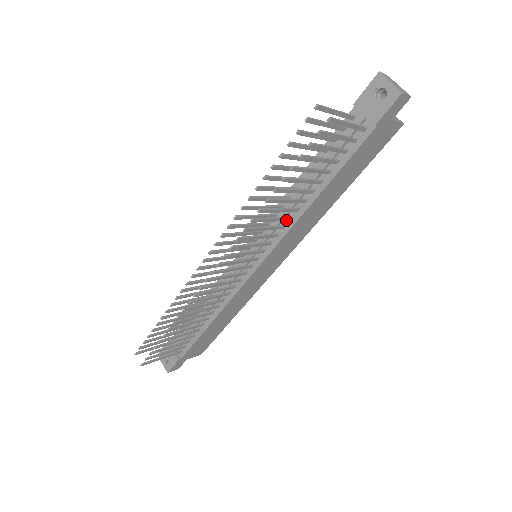
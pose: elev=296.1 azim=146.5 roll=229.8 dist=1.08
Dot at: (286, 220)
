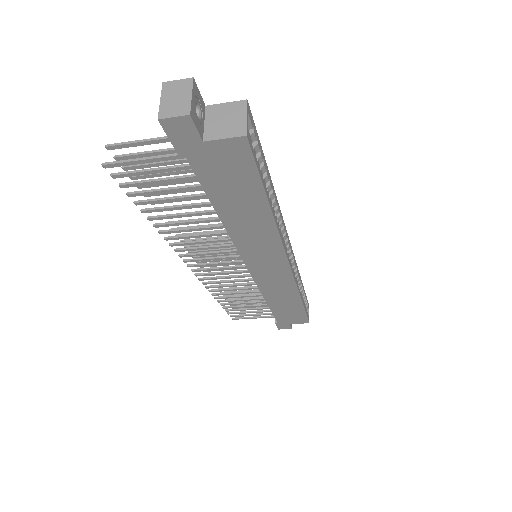
Dot at: occluded
